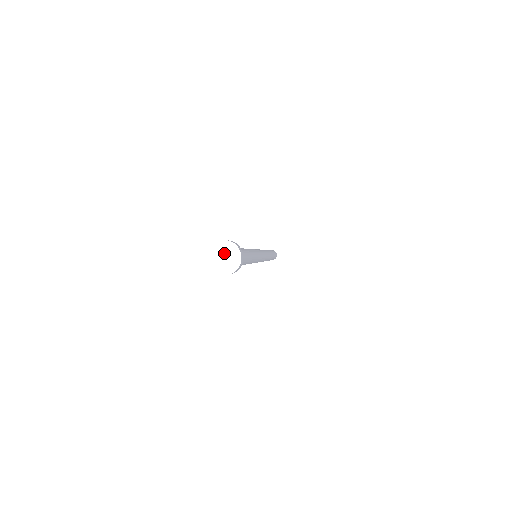
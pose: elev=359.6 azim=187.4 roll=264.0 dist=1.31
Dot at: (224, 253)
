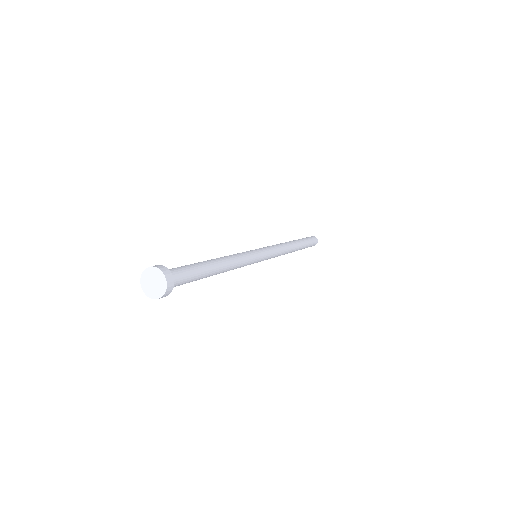
Dot at: (155, 279)
